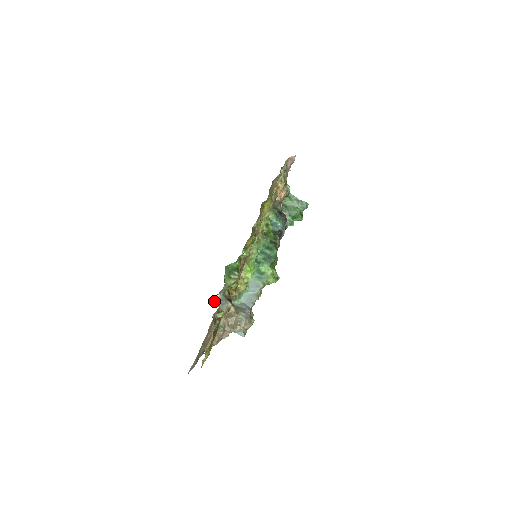
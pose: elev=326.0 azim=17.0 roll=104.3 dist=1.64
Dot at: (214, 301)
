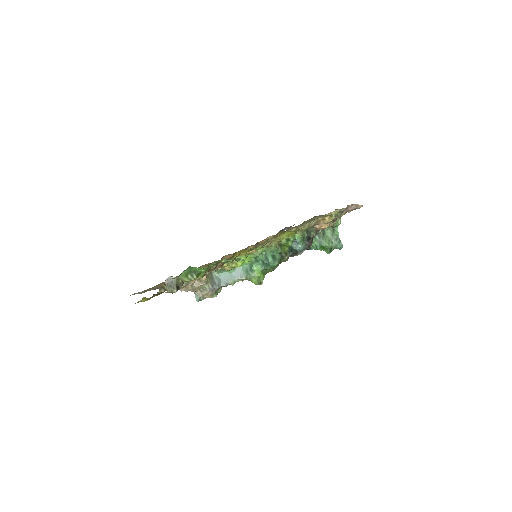
Dot at: (166, 279)
